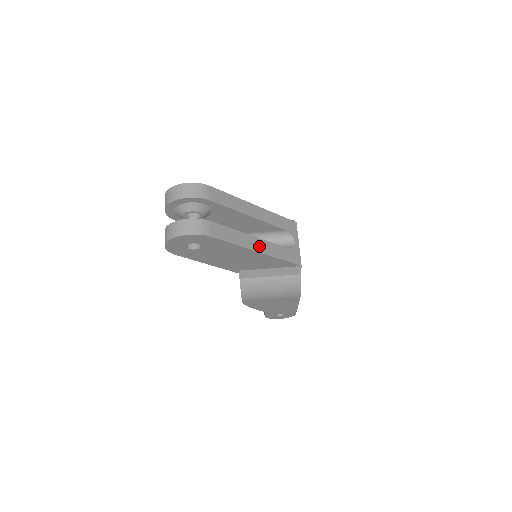
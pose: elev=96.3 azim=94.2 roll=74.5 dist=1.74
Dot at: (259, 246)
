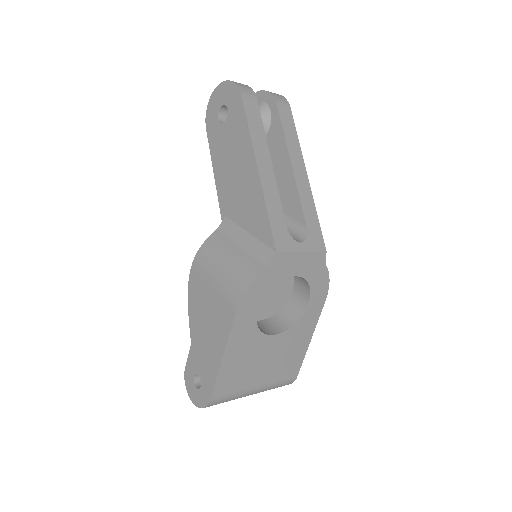
Dot at: (265, 169)
